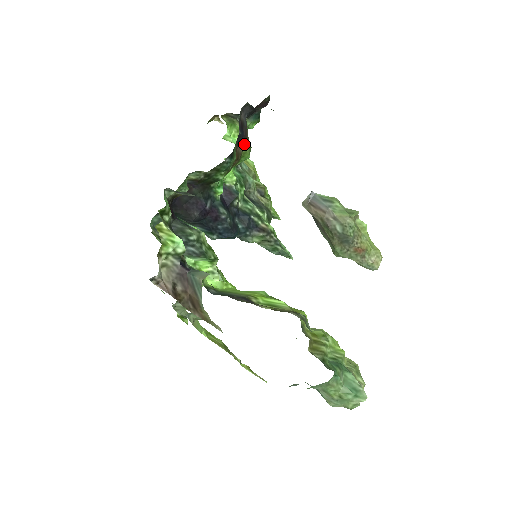
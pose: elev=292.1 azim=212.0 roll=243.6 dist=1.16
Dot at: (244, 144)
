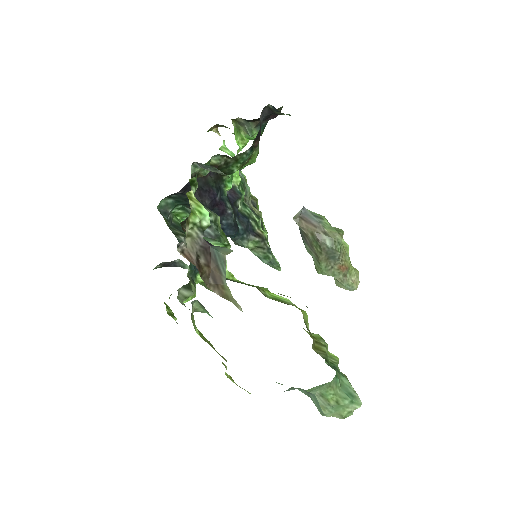
Dot at: (256, 145)
